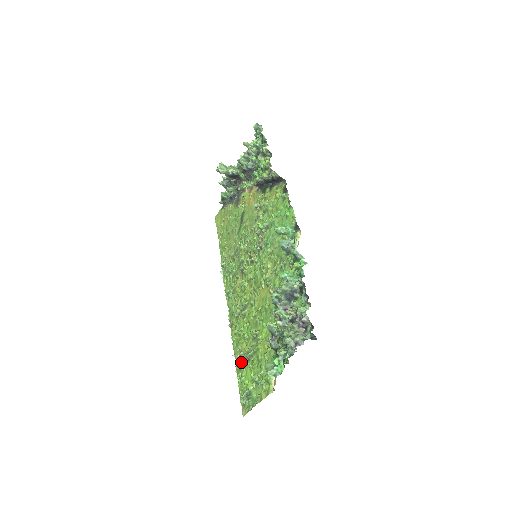
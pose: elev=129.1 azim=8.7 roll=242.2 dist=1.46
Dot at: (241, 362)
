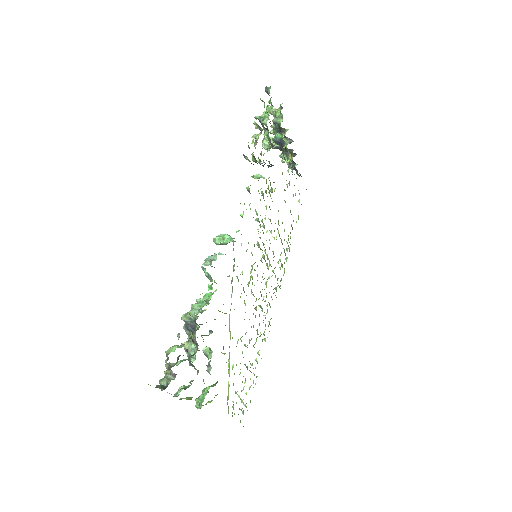
Dot at: occluded
